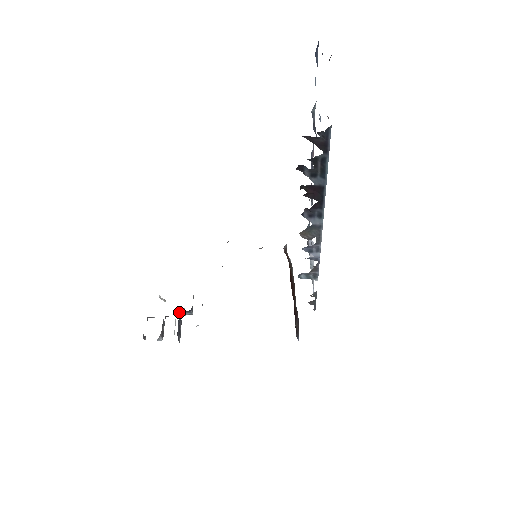
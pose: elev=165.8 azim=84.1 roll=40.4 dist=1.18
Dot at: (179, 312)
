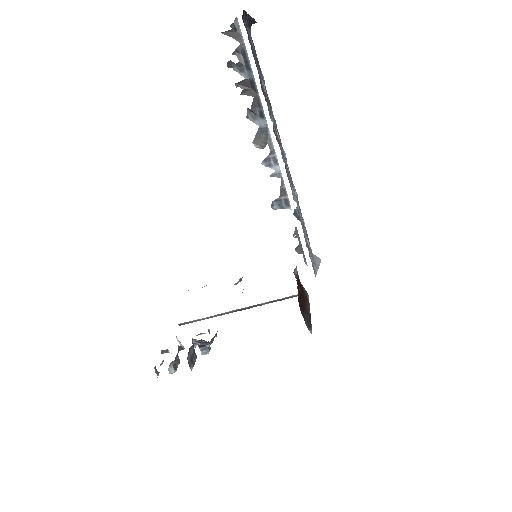
Dot at: (193, 344)
